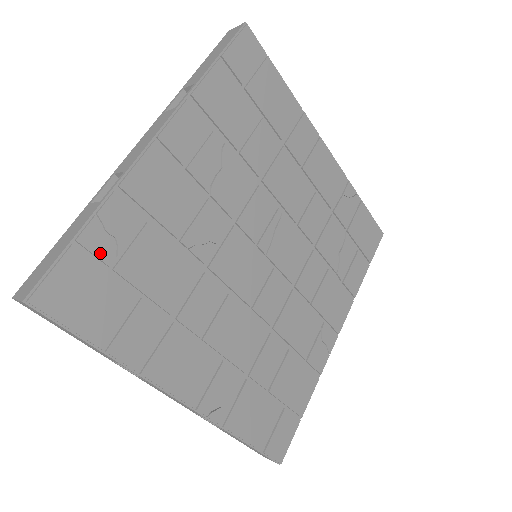
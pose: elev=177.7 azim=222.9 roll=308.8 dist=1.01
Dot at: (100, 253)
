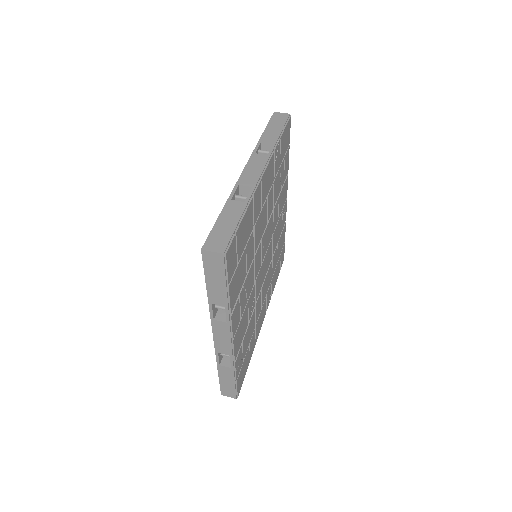
Dot at: (240, 368)
